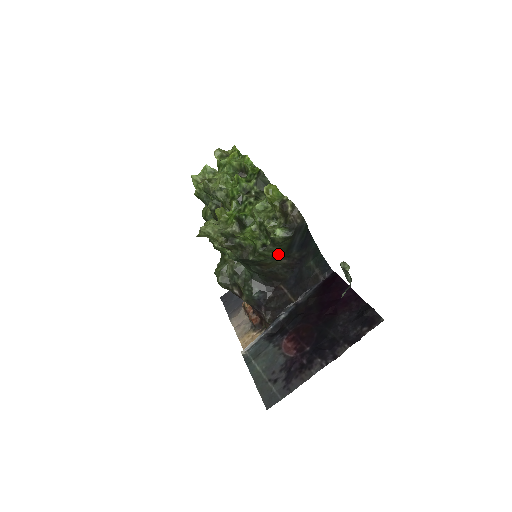
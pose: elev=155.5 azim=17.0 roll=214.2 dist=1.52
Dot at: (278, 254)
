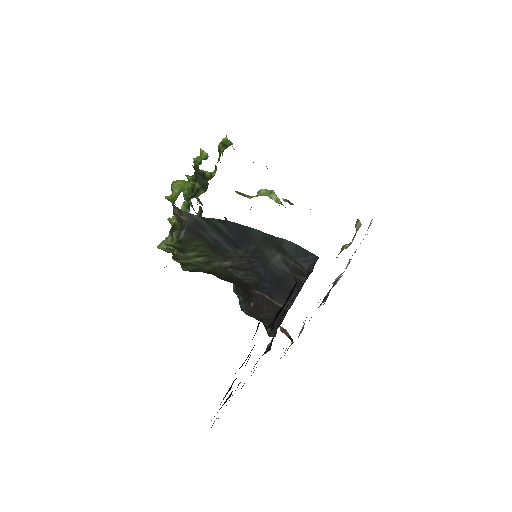
Dot at: (205, 258)
